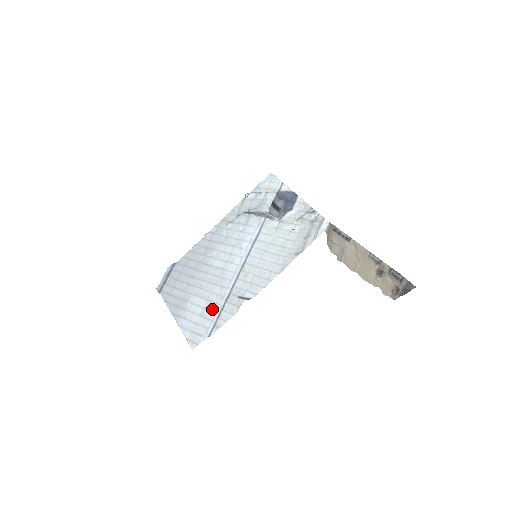
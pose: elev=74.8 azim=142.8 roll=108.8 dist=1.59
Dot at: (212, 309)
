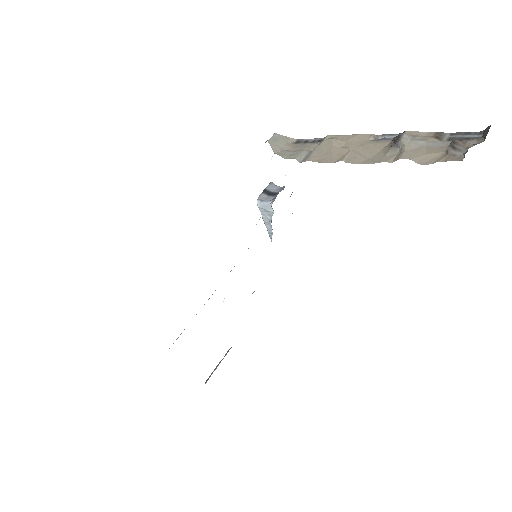
Dot at: occluded
